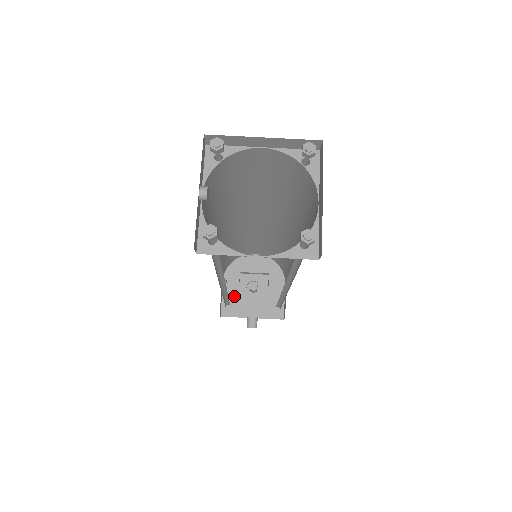
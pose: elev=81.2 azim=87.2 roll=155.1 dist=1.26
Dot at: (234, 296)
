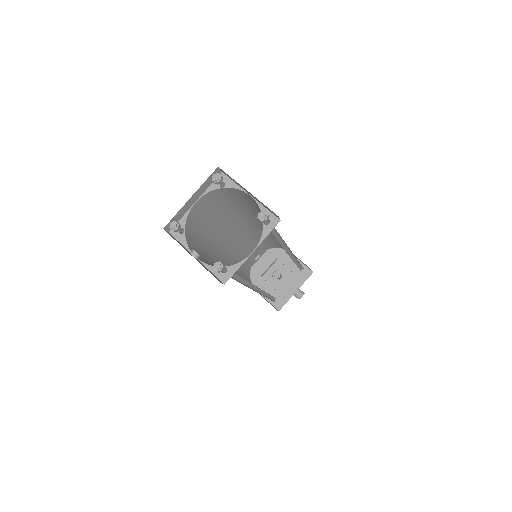
Dot at: (273, 292)
